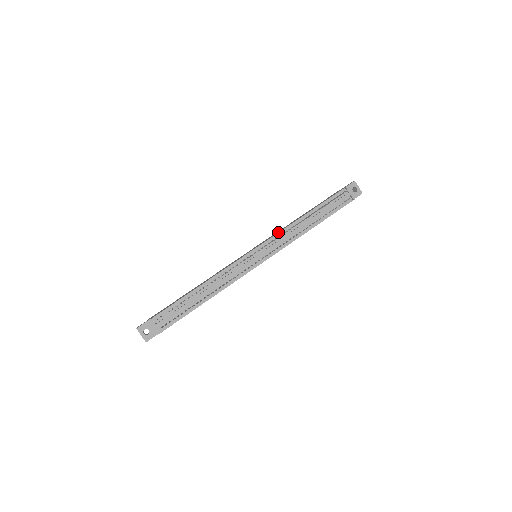
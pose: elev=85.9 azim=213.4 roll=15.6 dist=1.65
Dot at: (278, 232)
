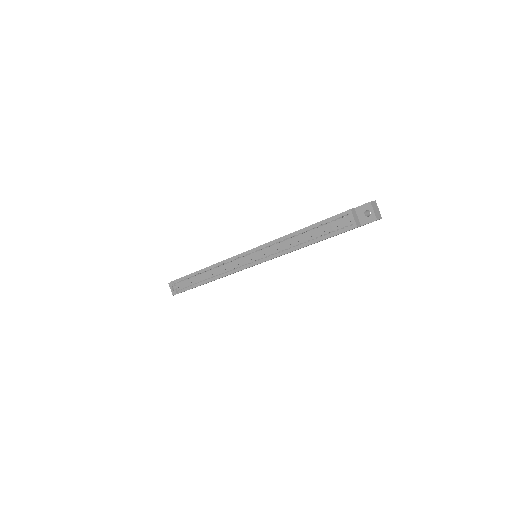
Dot at: occluded
